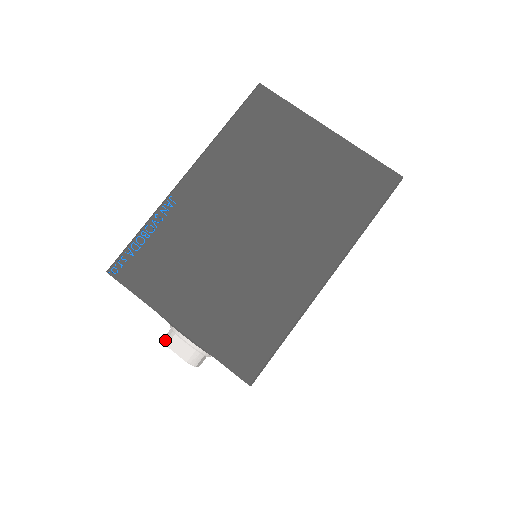
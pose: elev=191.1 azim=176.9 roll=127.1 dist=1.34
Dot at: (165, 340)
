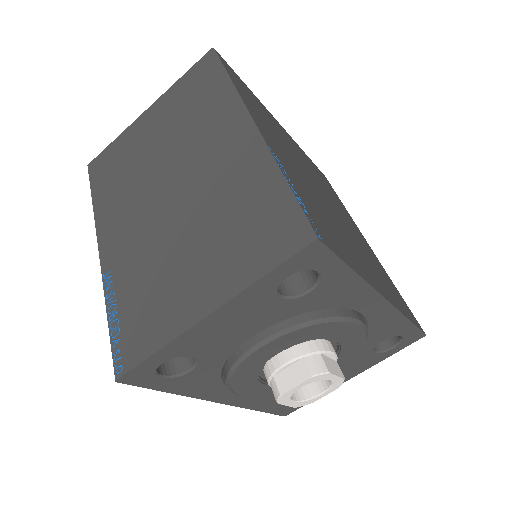
Dot at: (275, 396)
